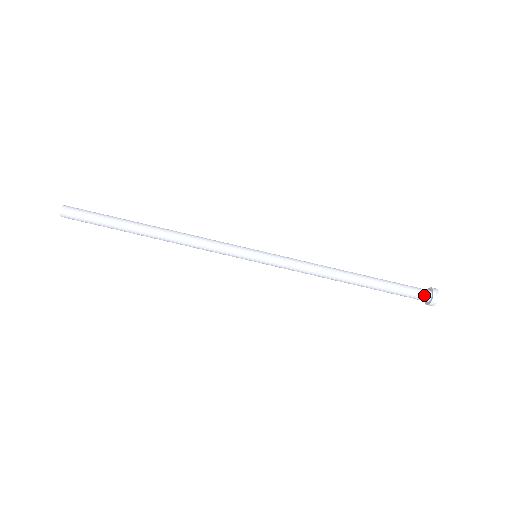
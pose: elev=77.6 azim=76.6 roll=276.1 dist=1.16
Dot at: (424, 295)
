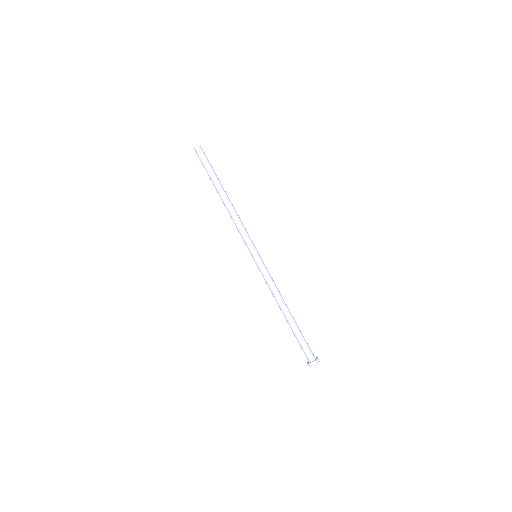
Dot at: (311, 356)
